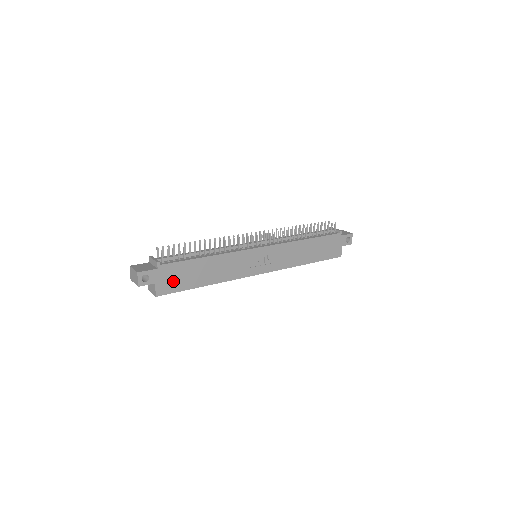
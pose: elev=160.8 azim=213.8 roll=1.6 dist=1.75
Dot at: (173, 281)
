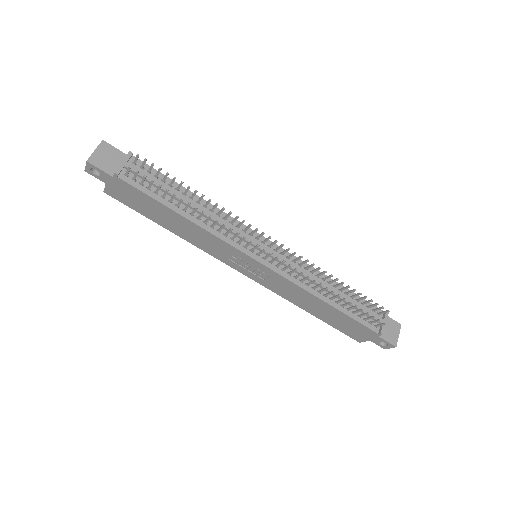
Dot at: (129, 198)
